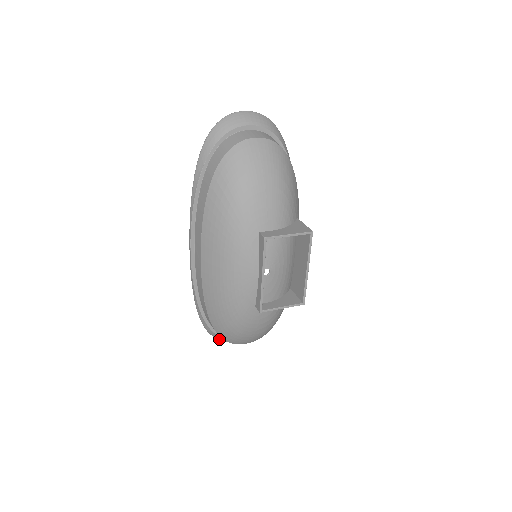
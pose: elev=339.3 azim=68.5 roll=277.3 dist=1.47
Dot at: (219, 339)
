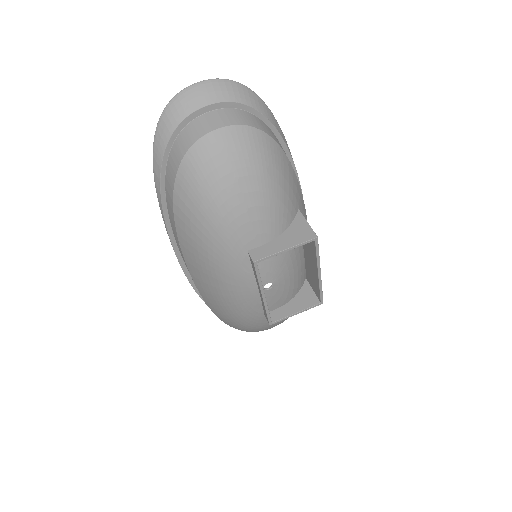
Dot at: occluded
